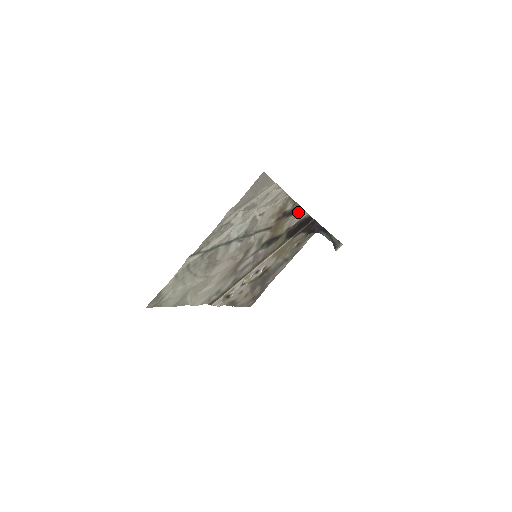
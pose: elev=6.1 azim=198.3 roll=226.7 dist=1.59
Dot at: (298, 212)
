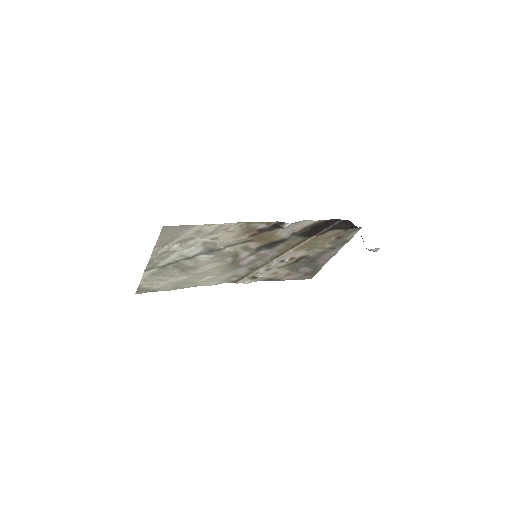
Dot at: (282, 227)
